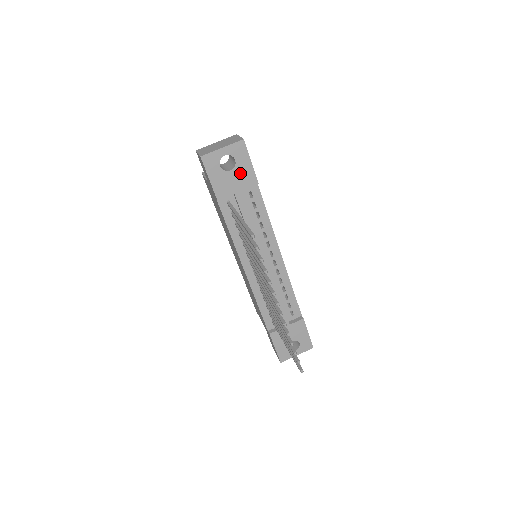
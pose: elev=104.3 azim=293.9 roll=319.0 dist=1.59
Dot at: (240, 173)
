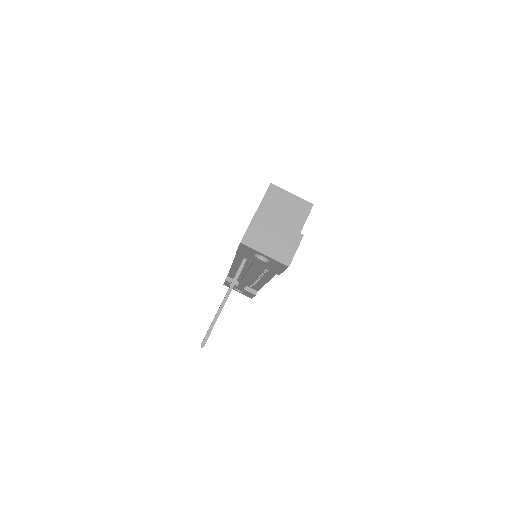
Dot at: (268, 265)
